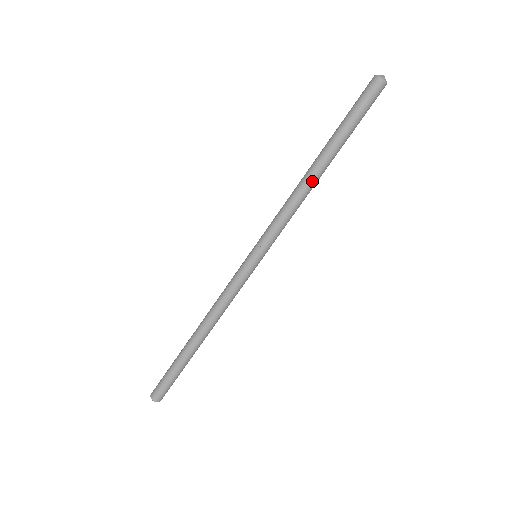
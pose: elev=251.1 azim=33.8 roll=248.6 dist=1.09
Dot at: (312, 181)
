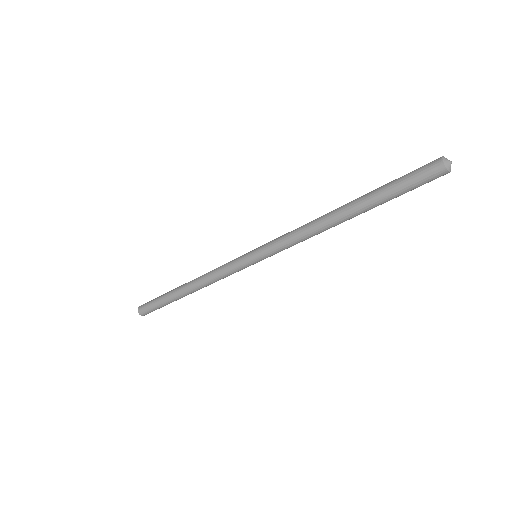
Dot at: (334, 226)
